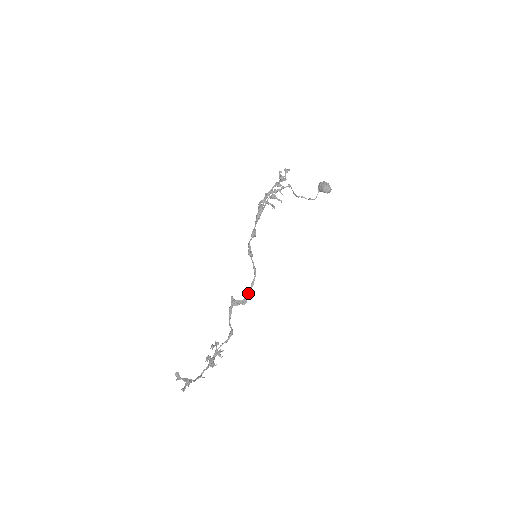
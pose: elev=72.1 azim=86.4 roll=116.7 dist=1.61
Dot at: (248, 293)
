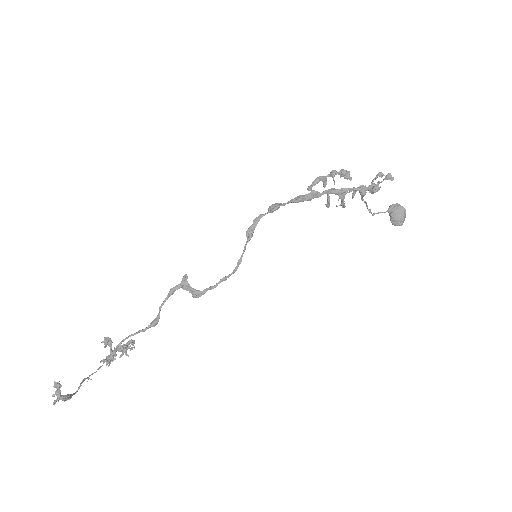
Dot at: (210, 287)
